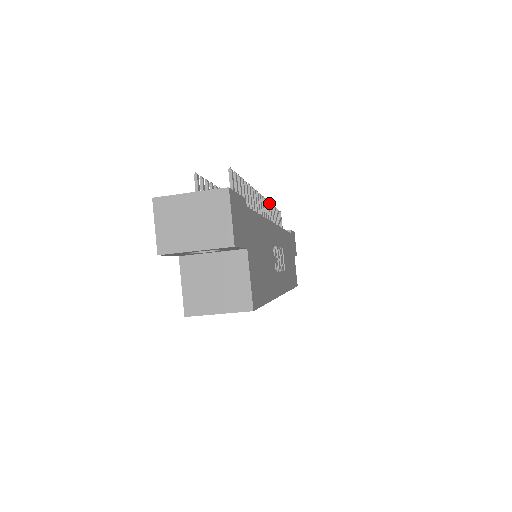
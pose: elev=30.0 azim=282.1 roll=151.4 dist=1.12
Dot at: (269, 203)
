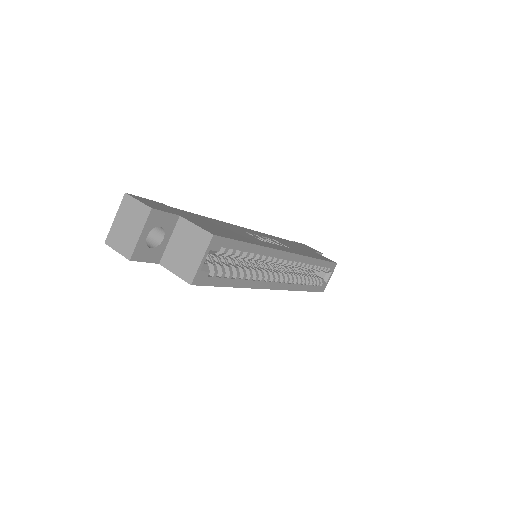
Dot at: occluded
